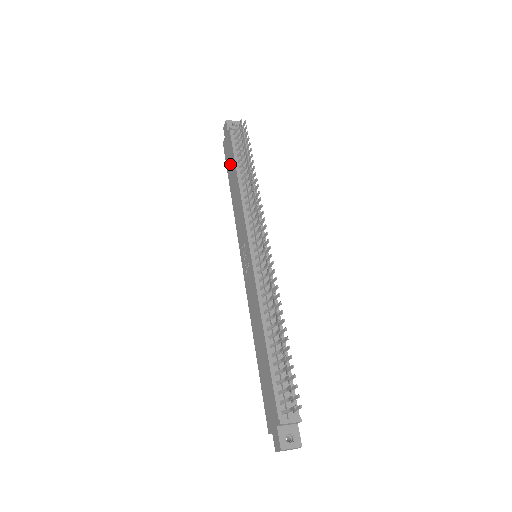
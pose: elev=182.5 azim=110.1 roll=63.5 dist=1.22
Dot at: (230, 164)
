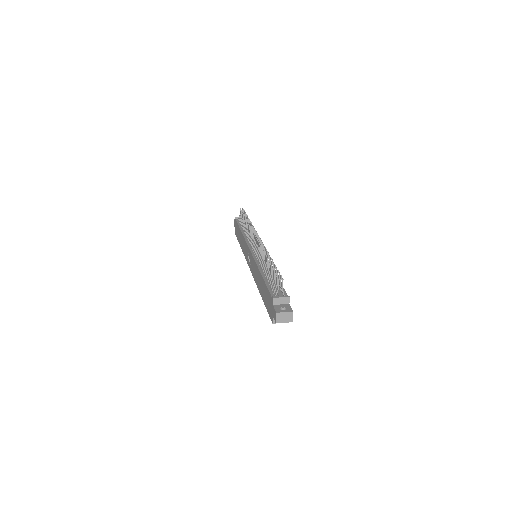
Dot at: (238, 233)
